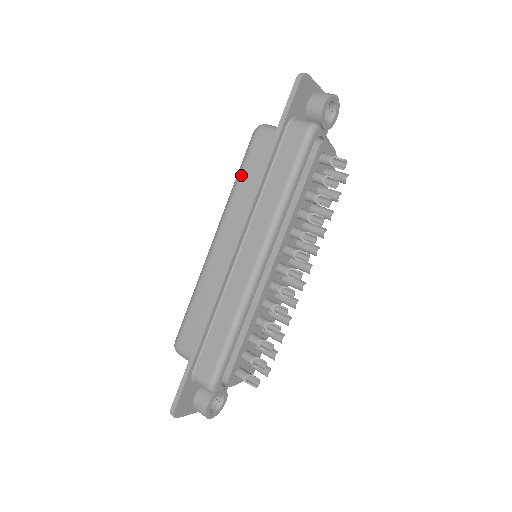
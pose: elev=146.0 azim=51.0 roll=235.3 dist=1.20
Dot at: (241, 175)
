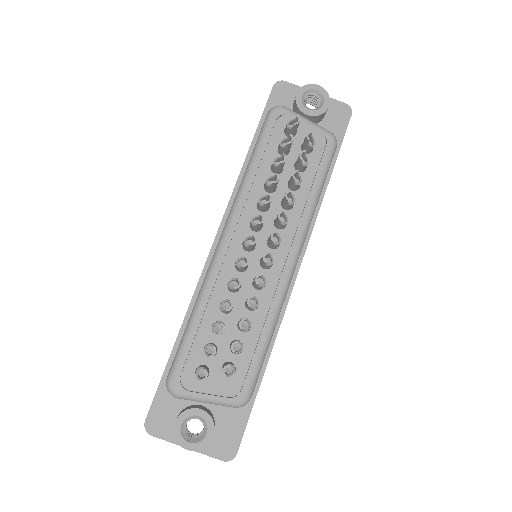
Dot at: occluded
